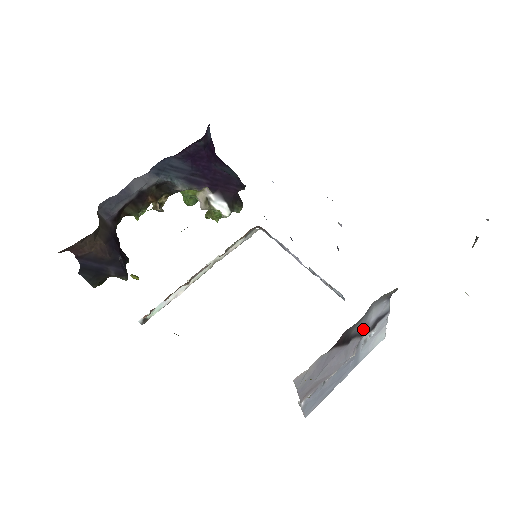
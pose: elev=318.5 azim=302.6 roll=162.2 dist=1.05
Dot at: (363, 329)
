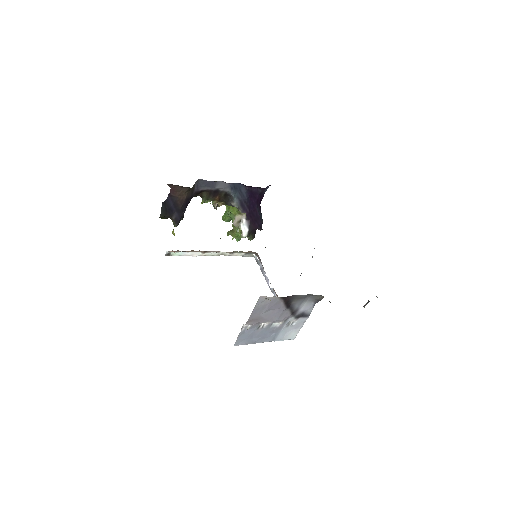
Dot at: (295, 310)
